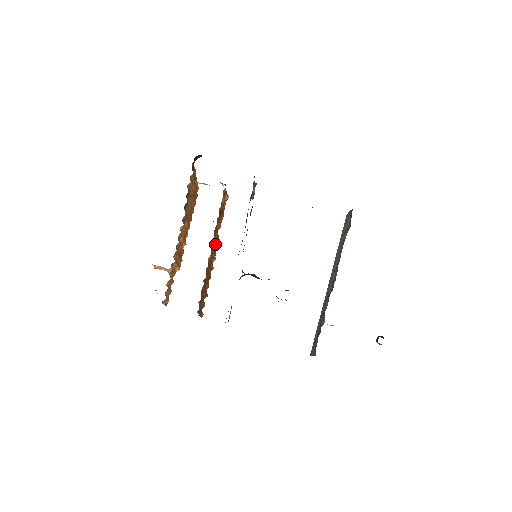
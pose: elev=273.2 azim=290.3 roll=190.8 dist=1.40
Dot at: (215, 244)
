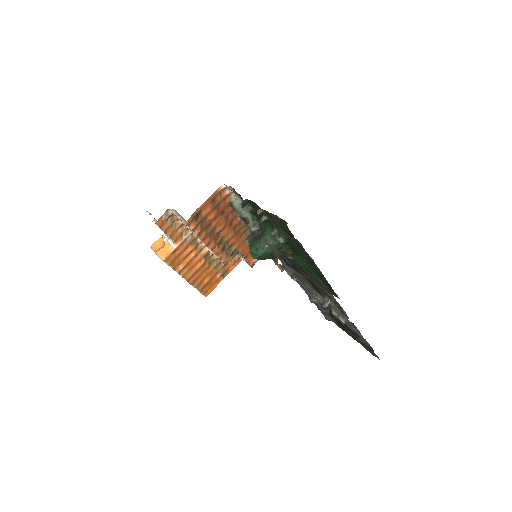
Dot at: (228, 249)
